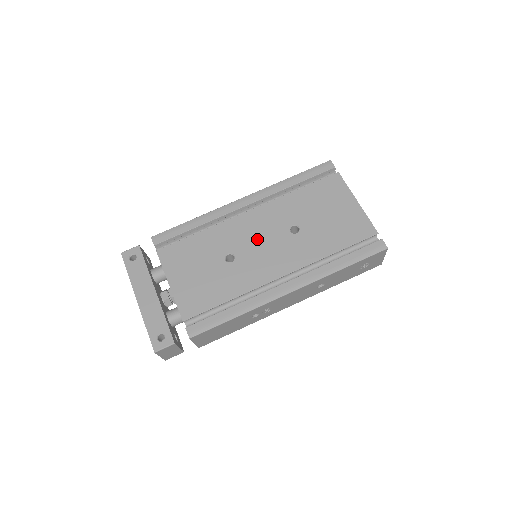
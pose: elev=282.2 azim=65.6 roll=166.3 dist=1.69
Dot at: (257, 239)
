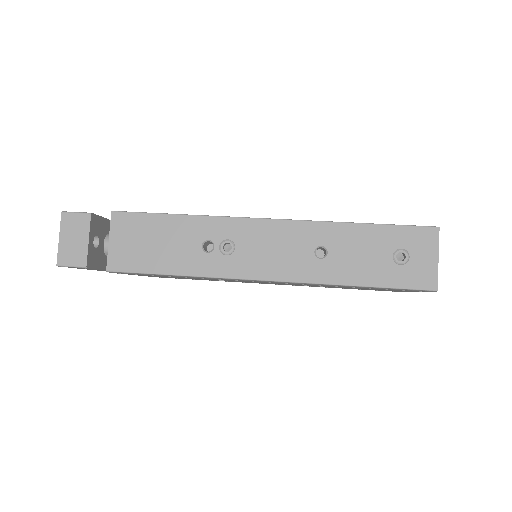
Dot at: occluded
